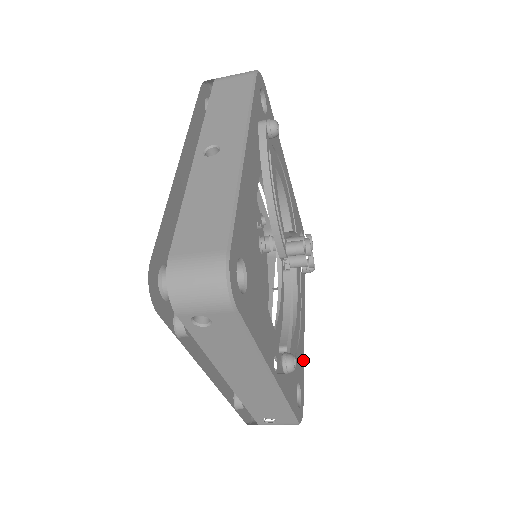
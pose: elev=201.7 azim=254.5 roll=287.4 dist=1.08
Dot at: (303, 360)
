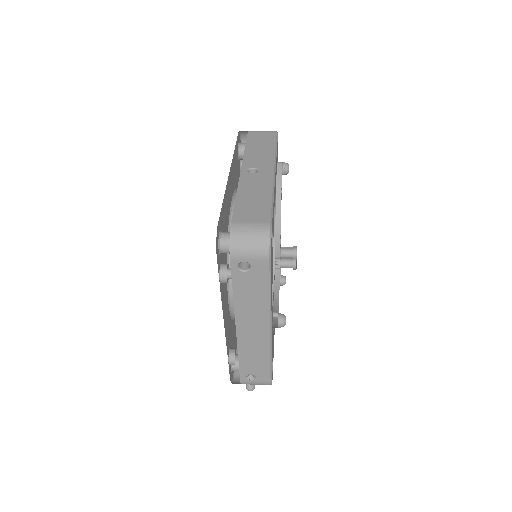
Dot at: occluded
